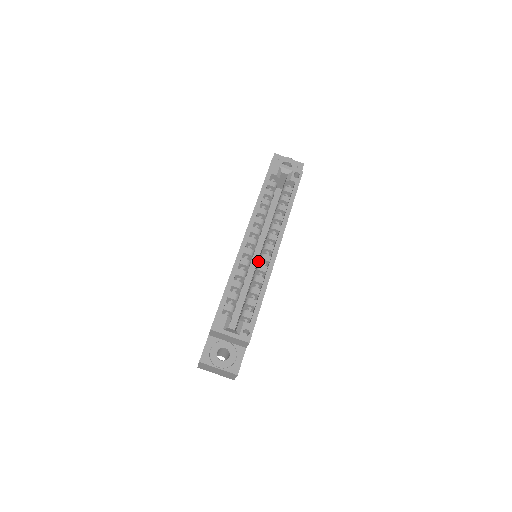
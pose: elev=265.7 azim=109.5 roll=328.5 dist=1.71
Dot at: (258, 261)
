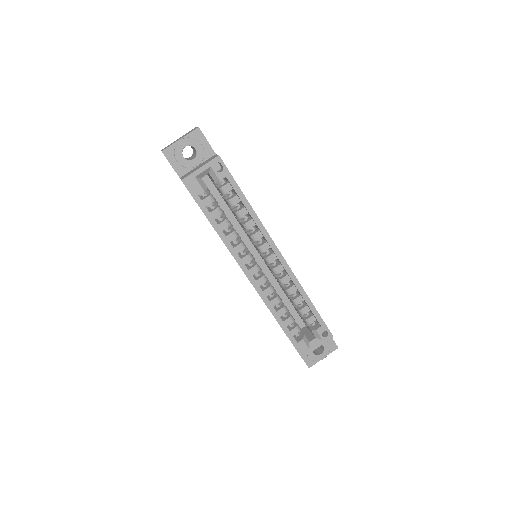
Dot at: (271, 271)
